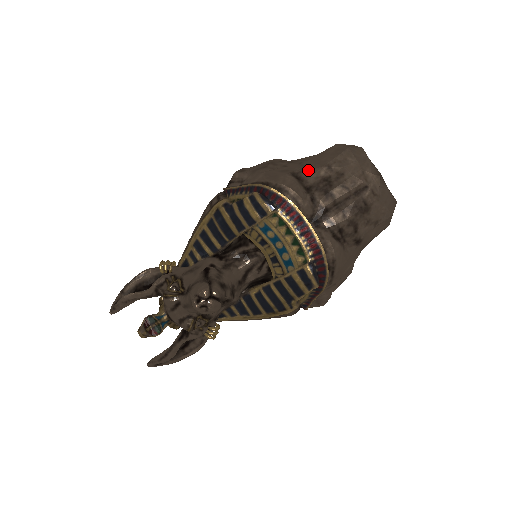
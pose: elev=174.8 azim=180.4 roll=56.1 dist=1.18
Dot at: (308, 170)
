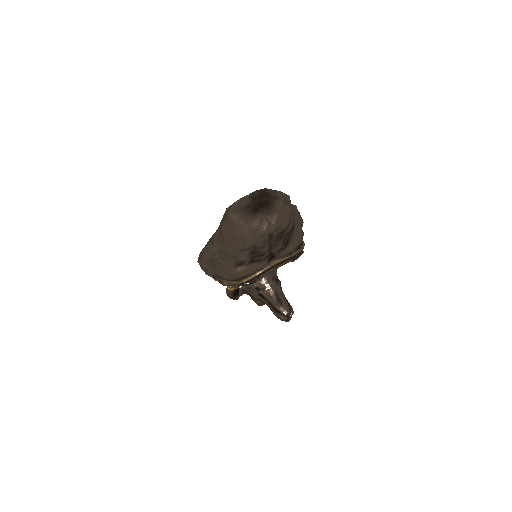
Dot at: (238, 258)
